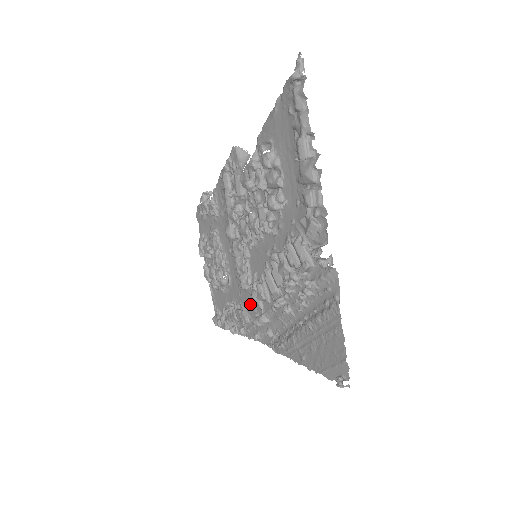
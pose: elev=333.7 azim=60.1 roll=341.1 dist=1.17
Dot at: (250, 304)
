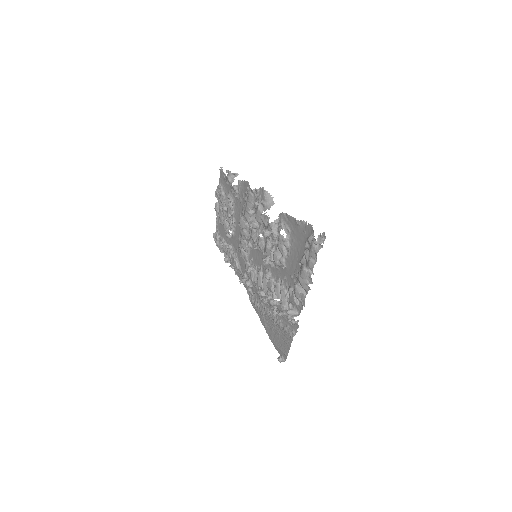
Dot at: (243, 264)
